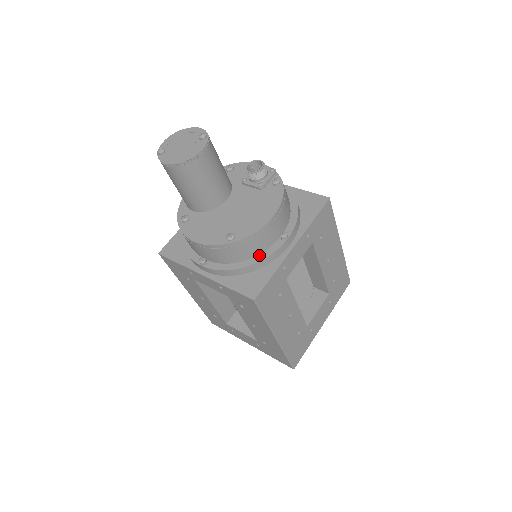
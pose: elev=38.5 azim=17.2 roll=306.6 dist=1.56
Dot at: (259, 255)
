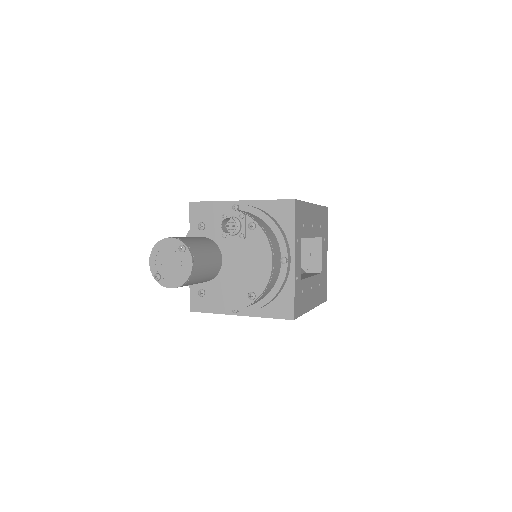
Dot at: (275, 285)
